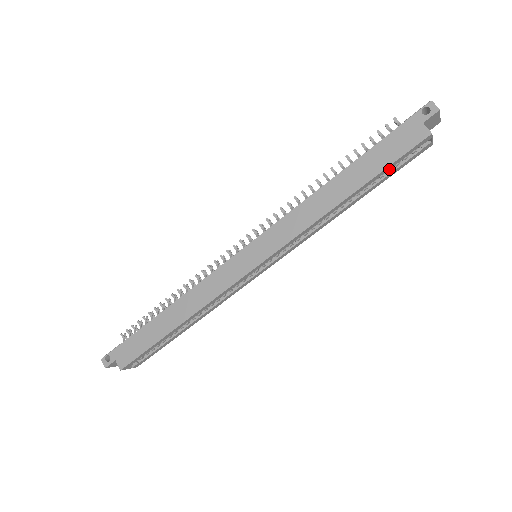
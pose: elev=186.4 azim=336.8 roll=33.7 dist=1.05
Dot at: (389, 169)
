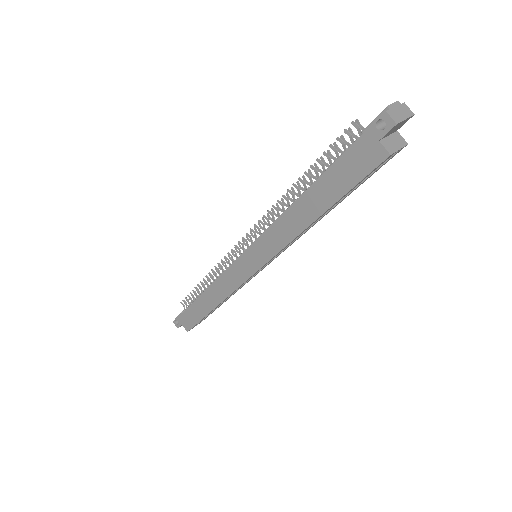
Dot at: occluded
